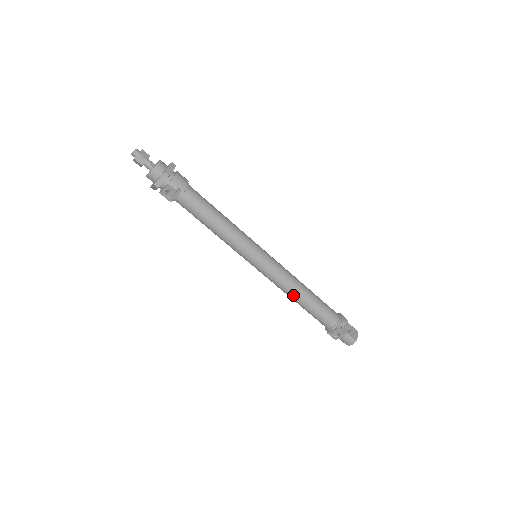
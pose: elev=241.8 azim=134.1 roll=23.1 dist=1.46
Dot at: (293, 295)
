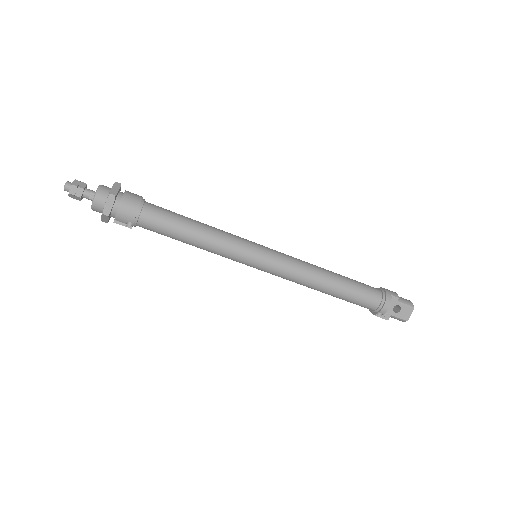
Dot at: (312, 288)
